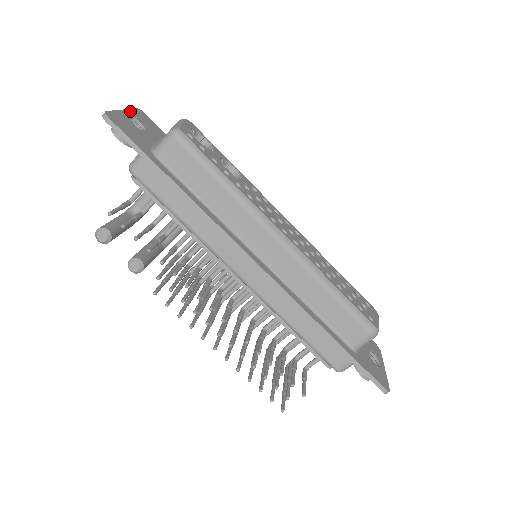
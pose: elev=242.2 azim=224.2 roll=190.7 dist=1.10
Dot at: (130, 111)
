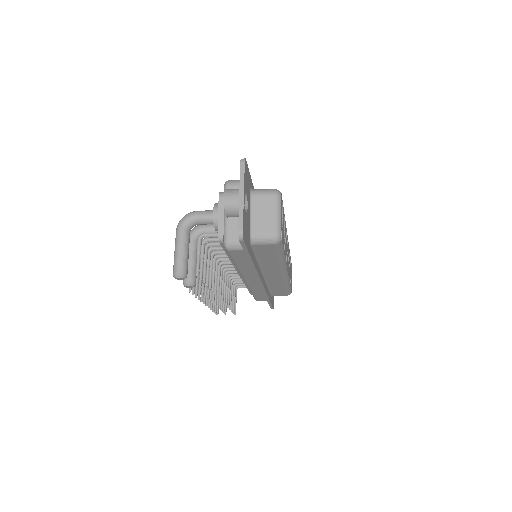
Dot at: (245, 185)
